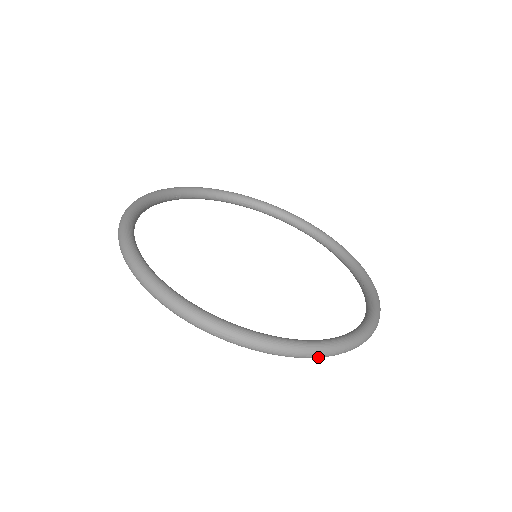
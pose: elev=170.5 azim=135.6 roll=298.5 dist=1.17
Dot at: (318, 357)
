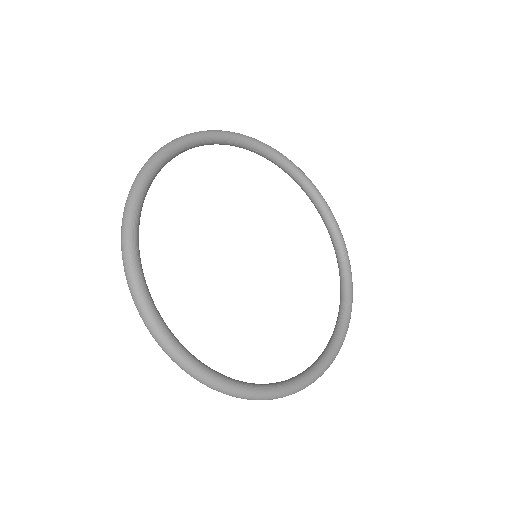
Dot at: occluded
